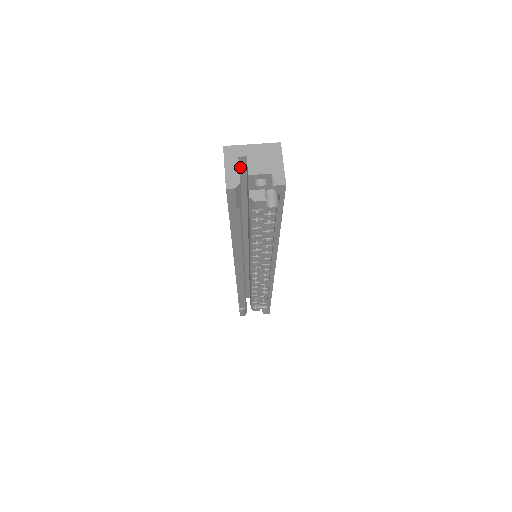
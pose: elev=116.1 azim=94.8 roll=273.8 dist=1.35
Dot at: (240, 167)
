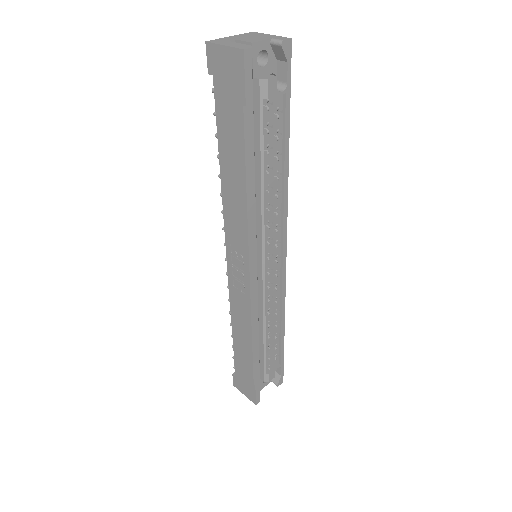
Dot at: occluded
